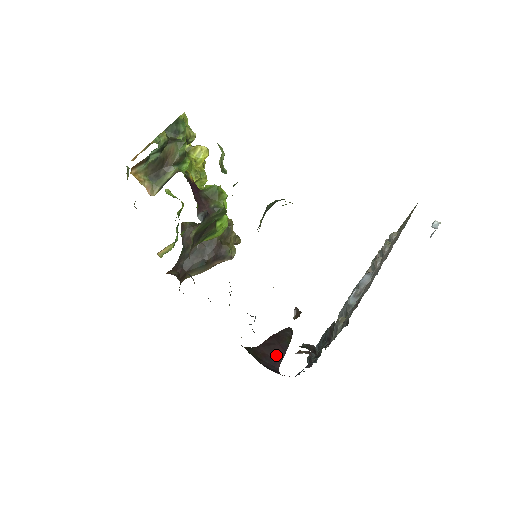
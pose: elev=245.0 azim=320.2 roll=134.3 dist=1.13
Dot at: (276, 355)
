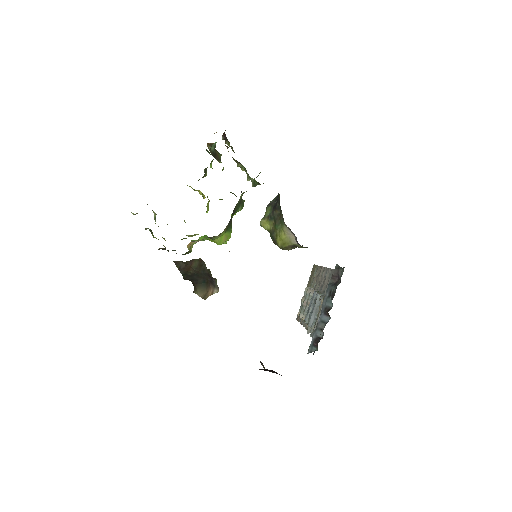
Dot at: (277, 373)
